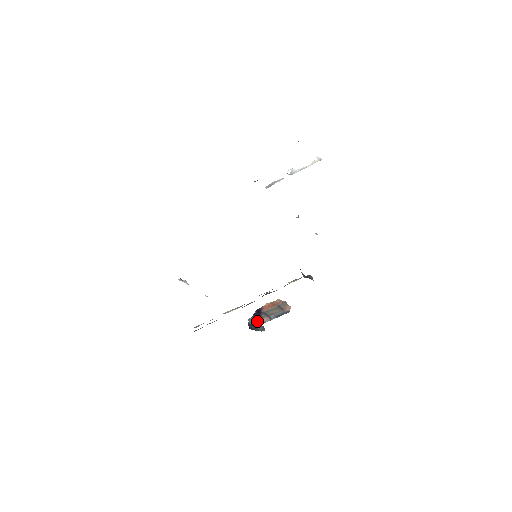
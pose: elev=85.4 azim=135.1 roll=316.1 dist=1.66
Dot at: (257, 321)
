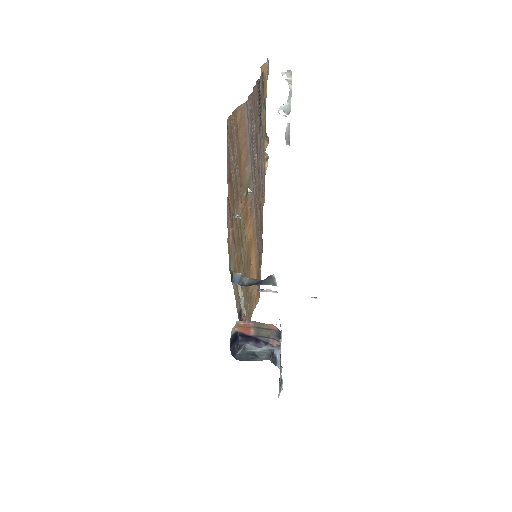
Dot at: (264, 346)
